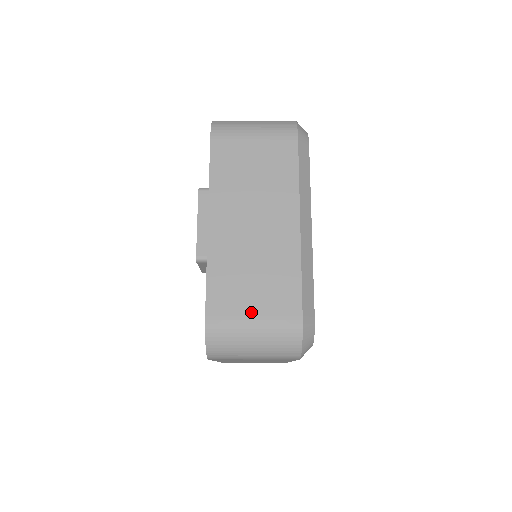
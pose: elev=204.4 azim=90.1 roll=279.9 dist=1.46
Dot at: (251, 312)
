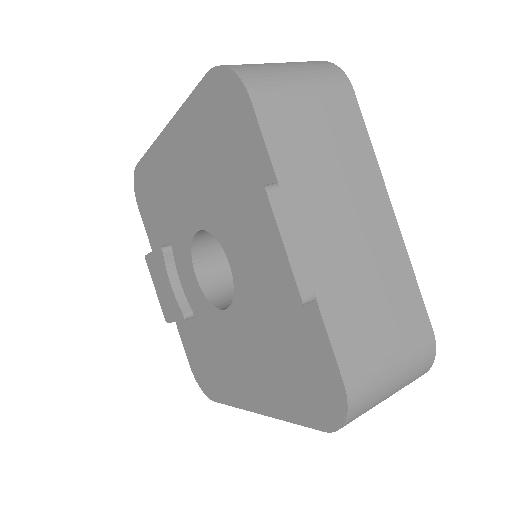
Dot at: (388, 351)
